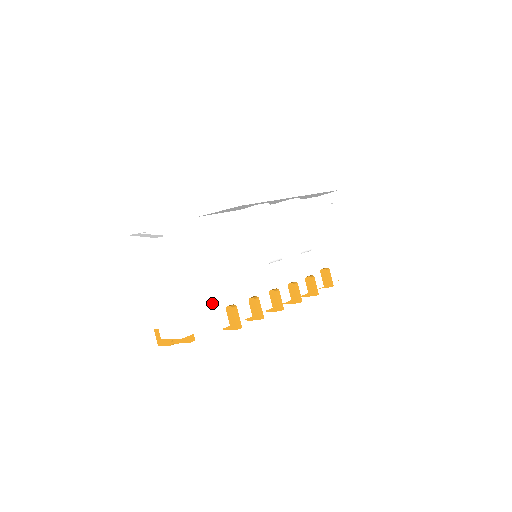
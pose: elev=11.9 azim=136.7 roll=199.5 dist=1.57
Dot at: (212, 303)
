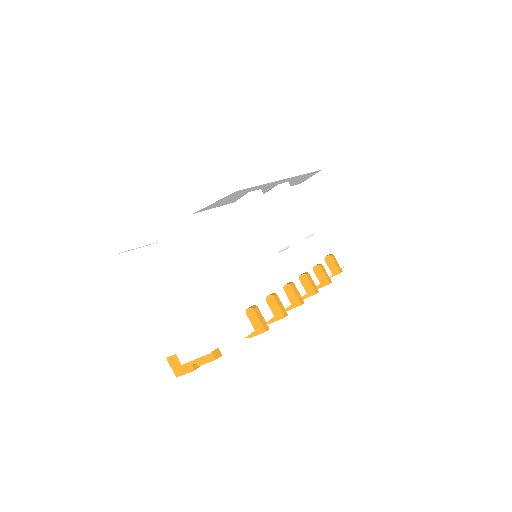
Dot at: (230, 308)
